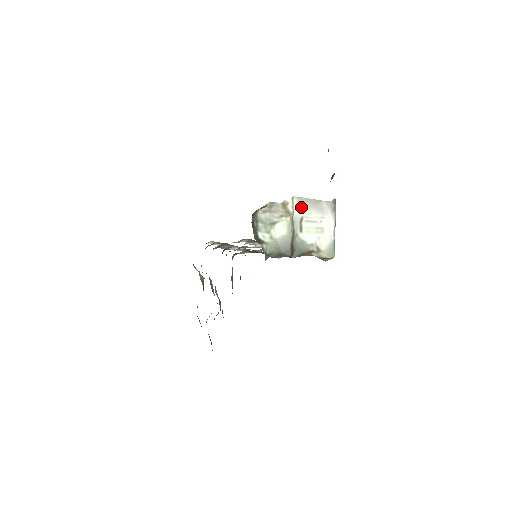
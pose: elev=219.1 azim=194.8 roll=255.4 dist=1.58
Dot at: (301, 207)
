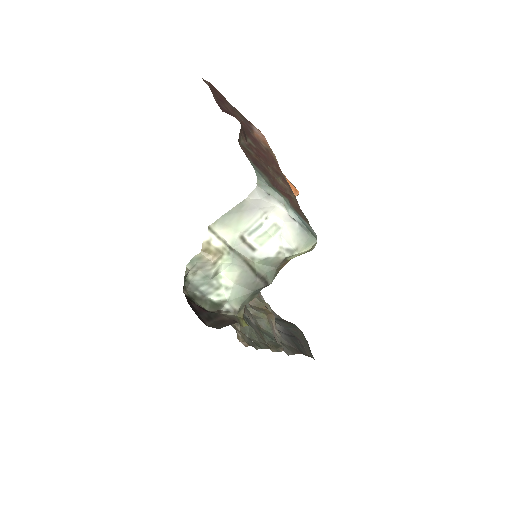
Dot at: (229, 228)
